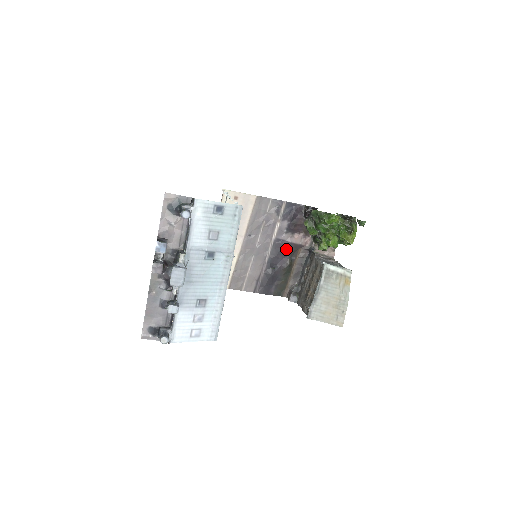
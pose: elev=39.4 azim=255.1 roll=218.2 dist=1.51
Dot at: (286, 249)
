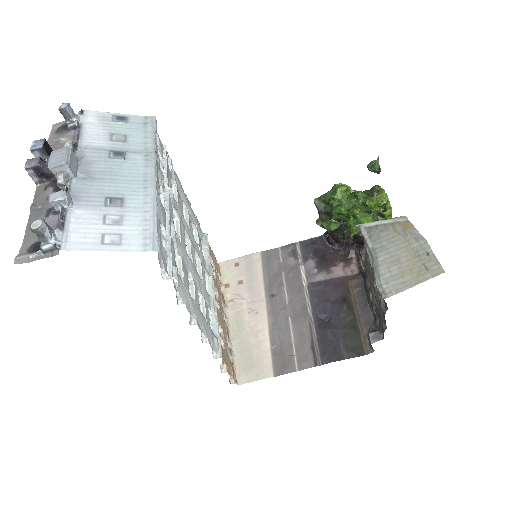
Dot at: (329, 289)
